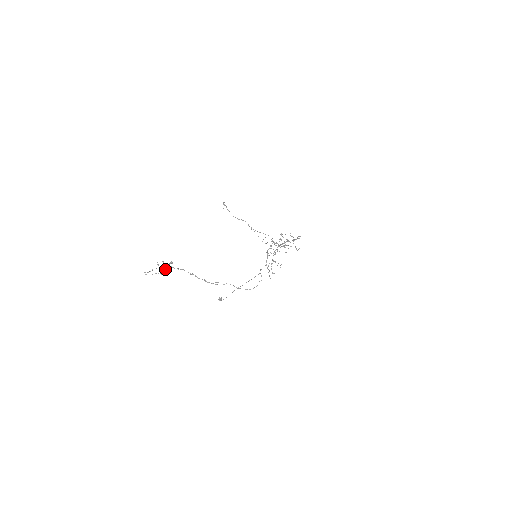
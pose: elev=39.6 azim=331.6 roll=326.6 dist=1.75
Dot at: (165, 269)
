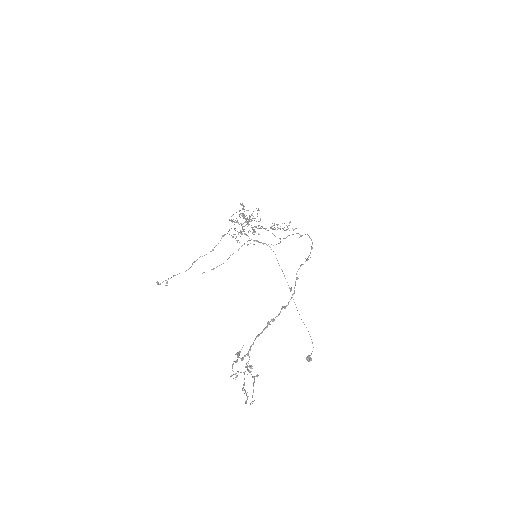
Dot at: (248, 366)
